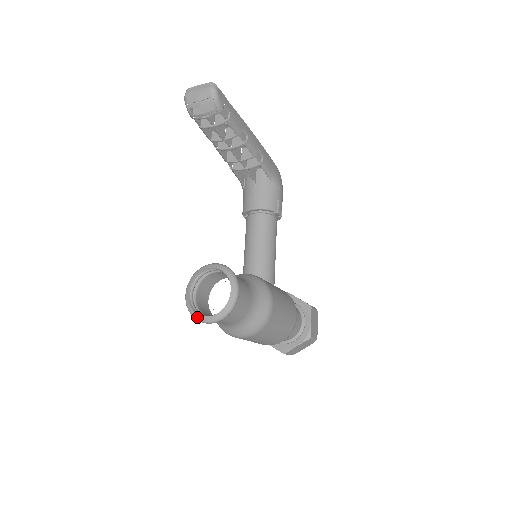
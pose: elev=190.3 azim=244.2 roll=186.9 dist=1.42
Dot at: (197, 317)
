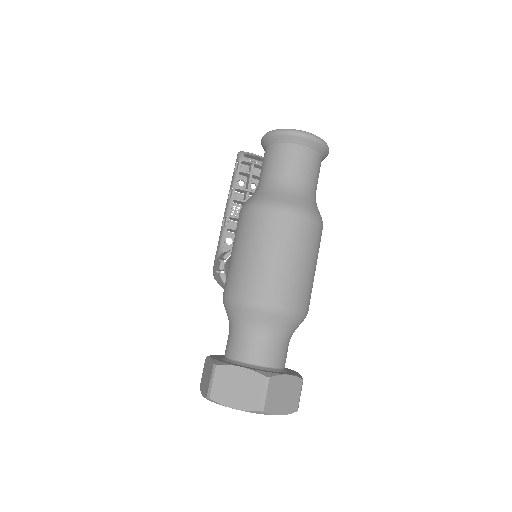
Dot at: (292, 129)
